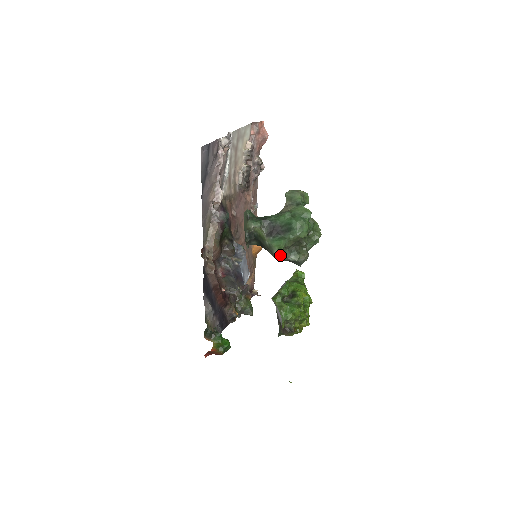
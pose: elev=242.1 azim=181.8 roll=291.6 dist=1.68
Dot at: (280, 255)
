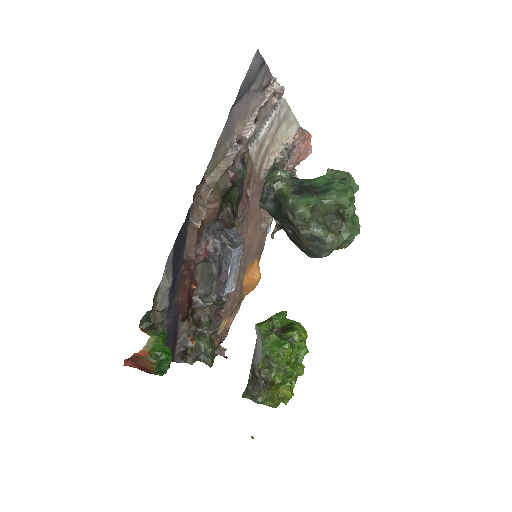
Dot at: (306, 211)
